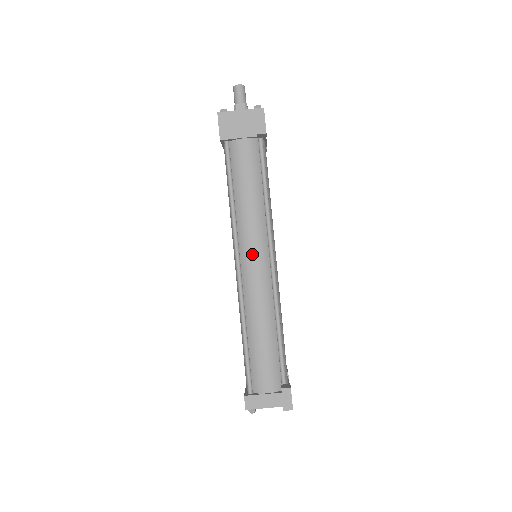
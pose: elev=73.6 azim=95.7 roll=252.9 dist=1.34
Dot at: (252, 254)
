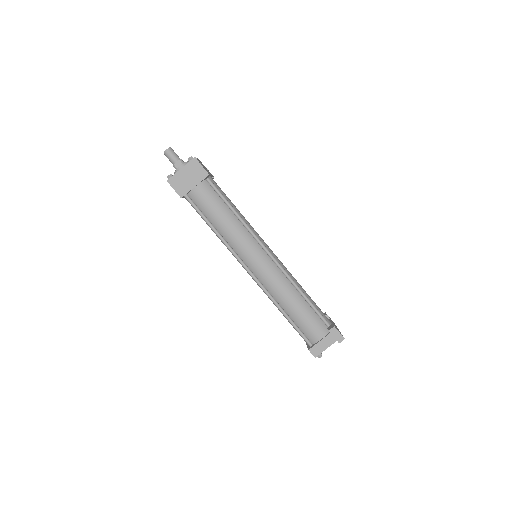
Dot at: (253, 258)
